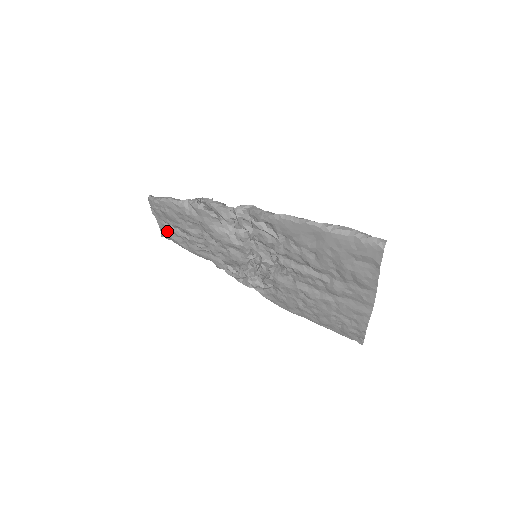
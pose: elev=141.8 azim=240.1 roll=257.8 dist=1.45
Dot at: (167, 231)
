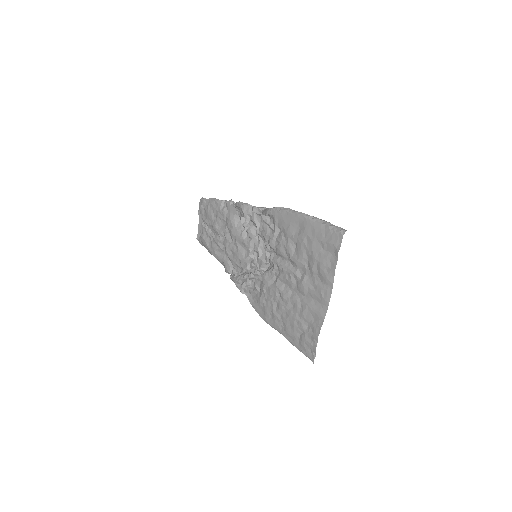
Dot at: (202, 231)
